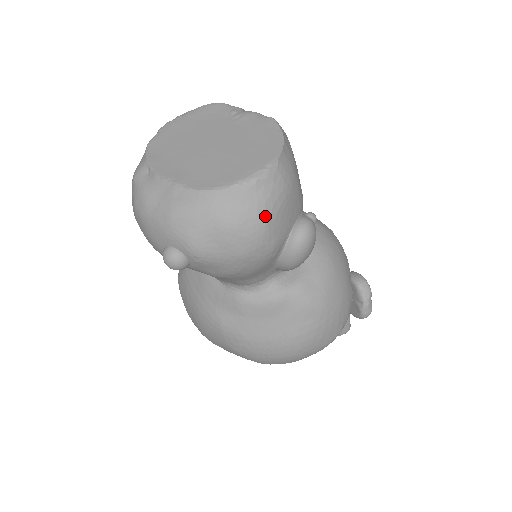
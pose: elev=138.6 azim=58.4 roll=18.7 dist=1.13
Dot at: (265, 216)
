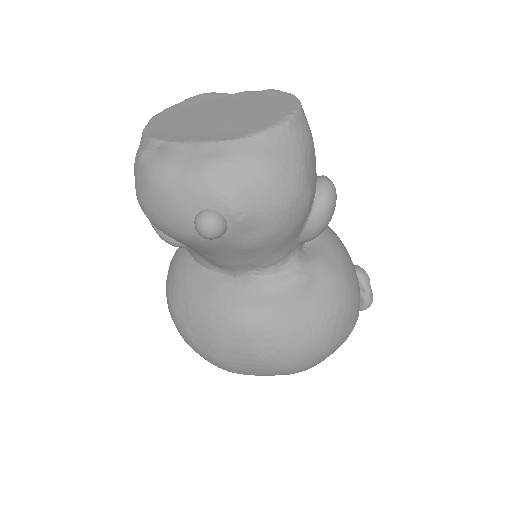
Dot at: (301, 160)
